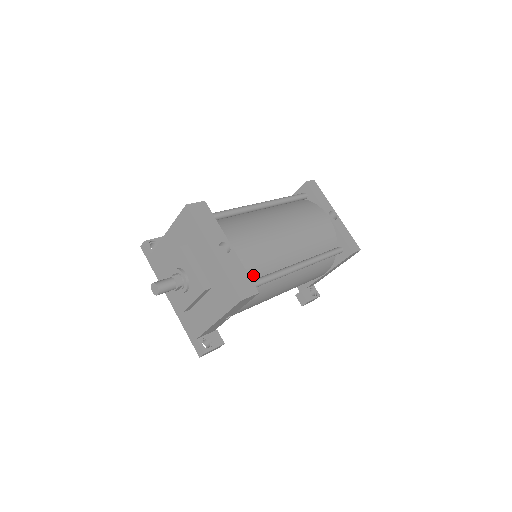
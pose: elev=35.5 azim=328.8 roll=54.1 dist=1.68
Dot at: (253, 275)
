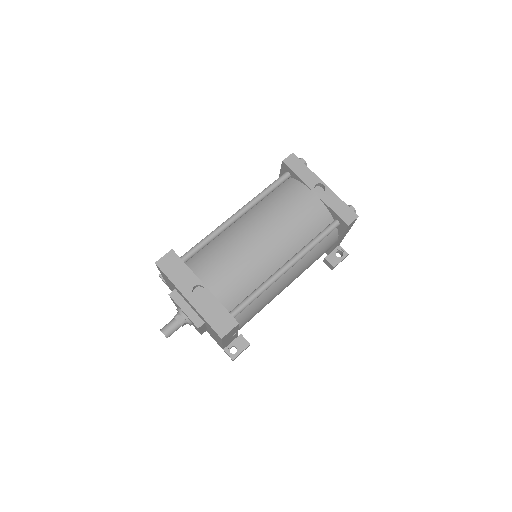
Dot at: (236, 300)
